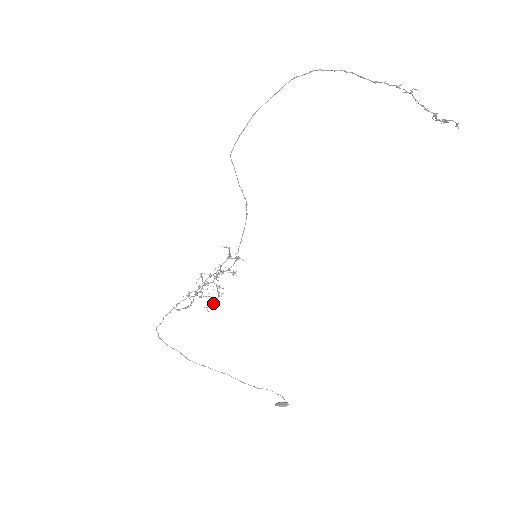
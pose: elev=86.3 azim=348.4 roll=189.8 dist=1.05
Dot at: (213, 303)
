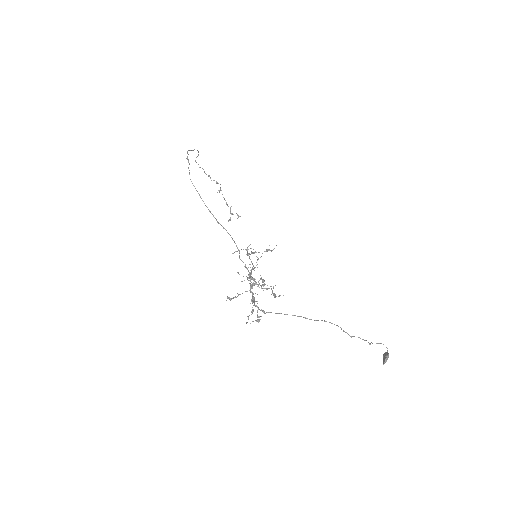
Dot at: (275, 295)
